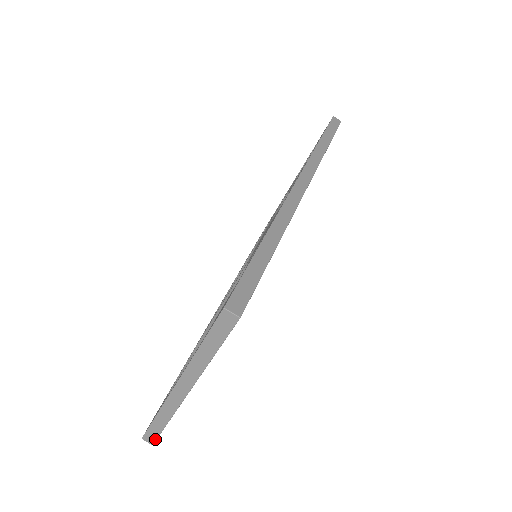
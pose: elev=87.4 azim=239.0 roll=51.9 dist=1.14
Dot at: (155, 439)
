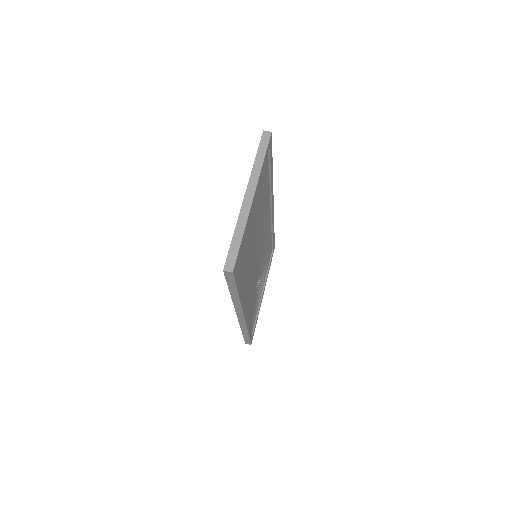
Dot at: (234, 262)
